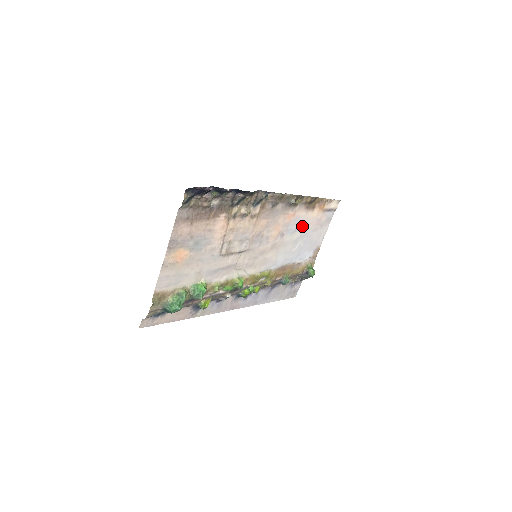
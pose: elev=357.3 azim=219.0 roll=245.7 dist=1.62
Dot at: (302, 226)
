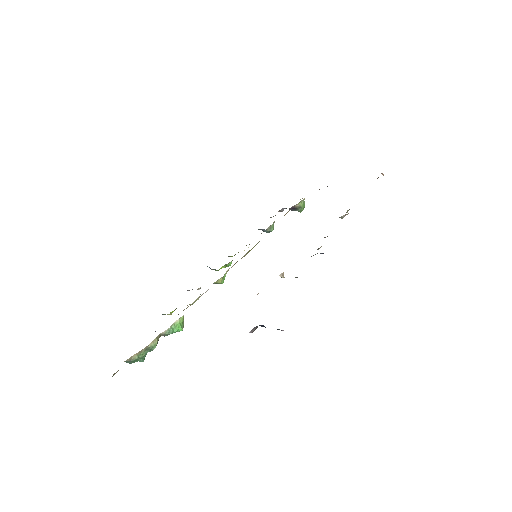
Dot at: occluded
